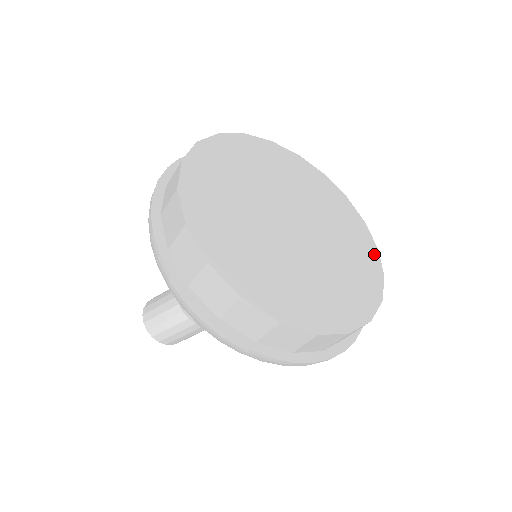
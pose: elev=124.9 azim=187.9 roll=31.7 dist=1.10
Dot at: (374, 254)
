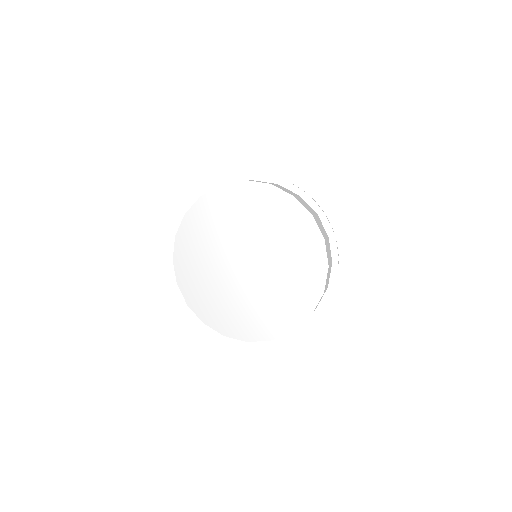
Dot at: (302, 315)
